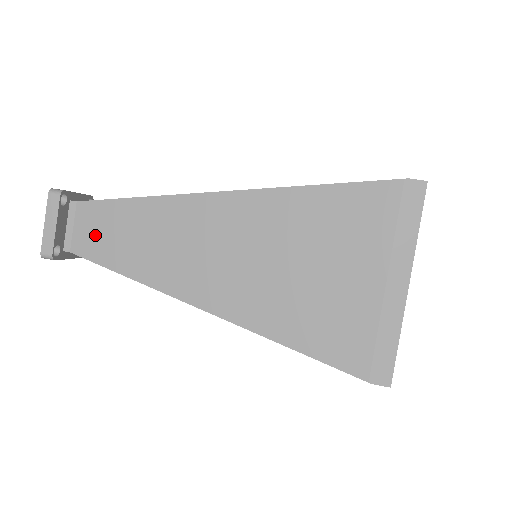
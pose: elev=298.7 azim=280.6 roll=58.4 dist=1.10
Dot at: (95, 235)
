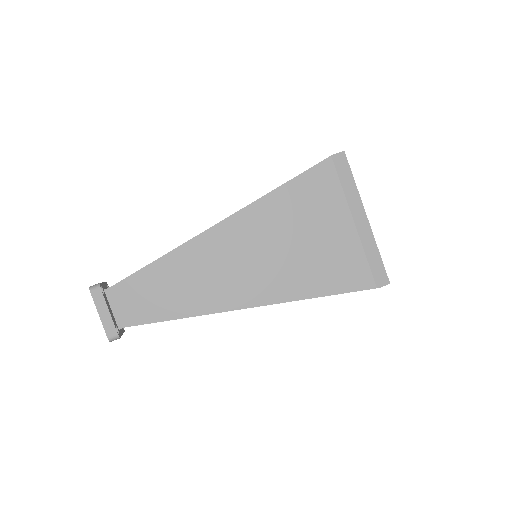
Dot at: (139, 303)
